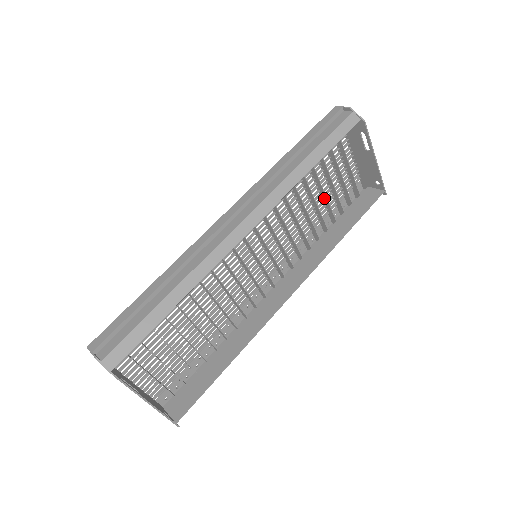
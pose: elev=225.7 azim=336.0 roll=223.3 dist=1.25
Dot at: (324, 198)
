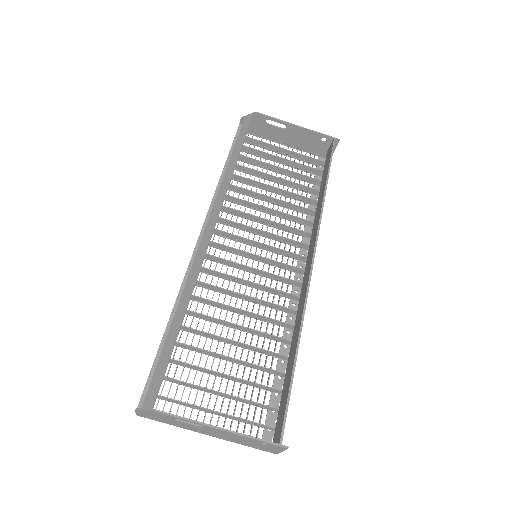
Dot at: (289, 184)
